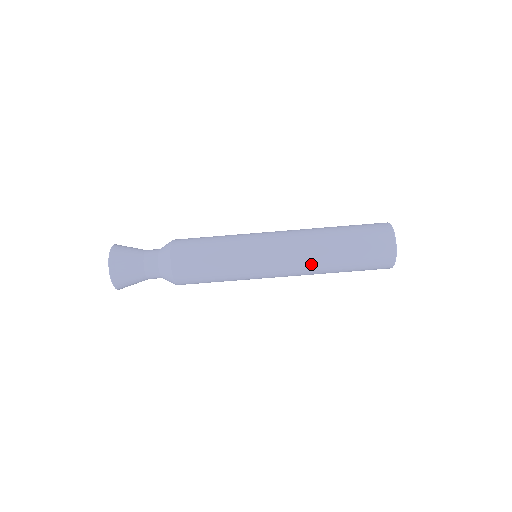
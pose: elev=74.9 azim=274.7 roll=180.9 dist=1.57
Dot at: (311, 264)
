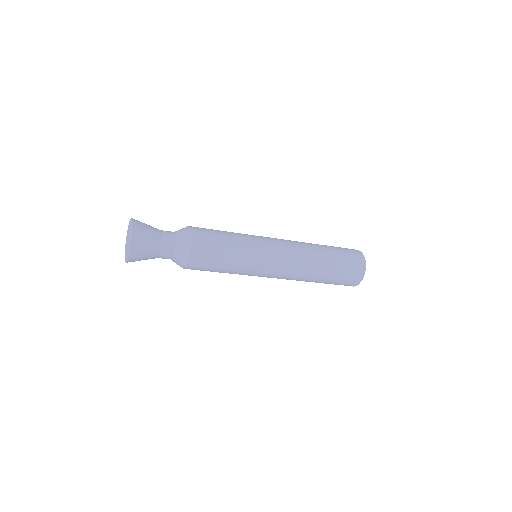
Dot at: occluded
